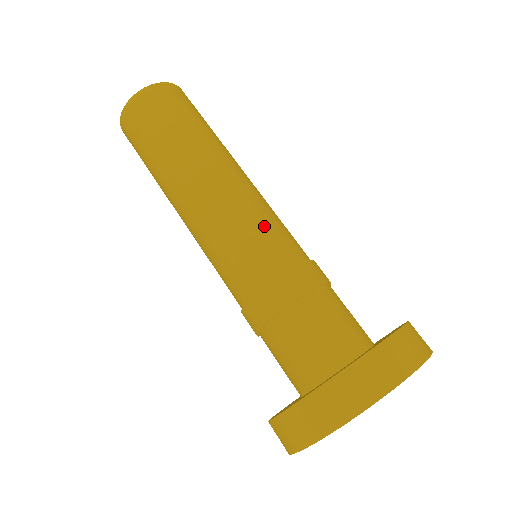
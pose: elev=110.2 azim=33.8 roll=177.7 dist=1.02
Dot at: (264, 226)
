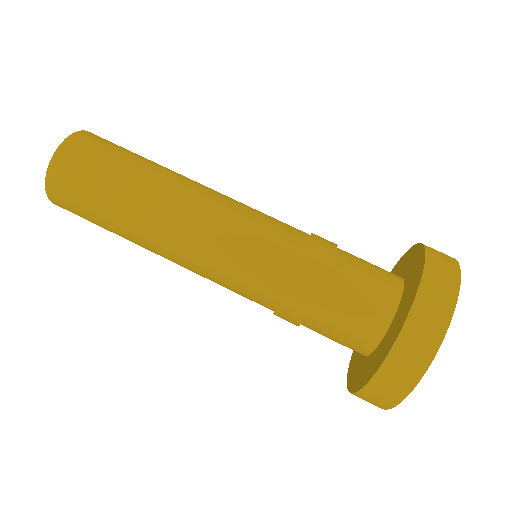
Dot at: (235, 268)
